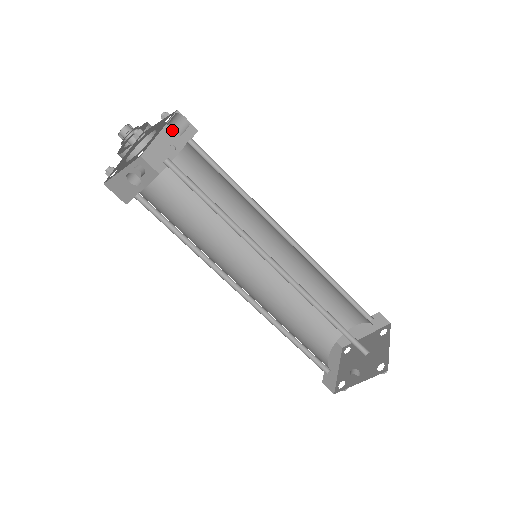
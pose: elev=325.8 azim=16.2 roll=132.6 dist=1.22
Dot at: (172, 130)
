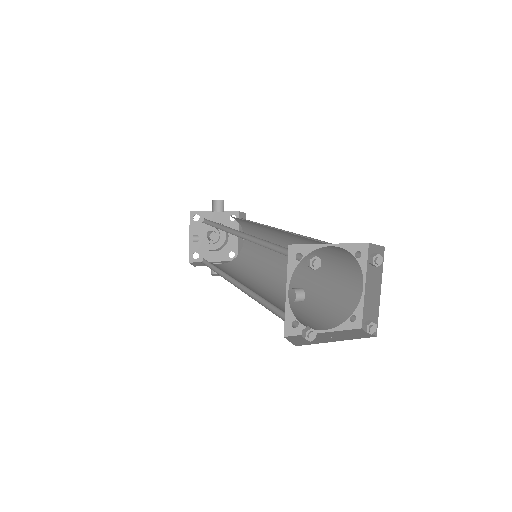
Dot at: (241, 227)
